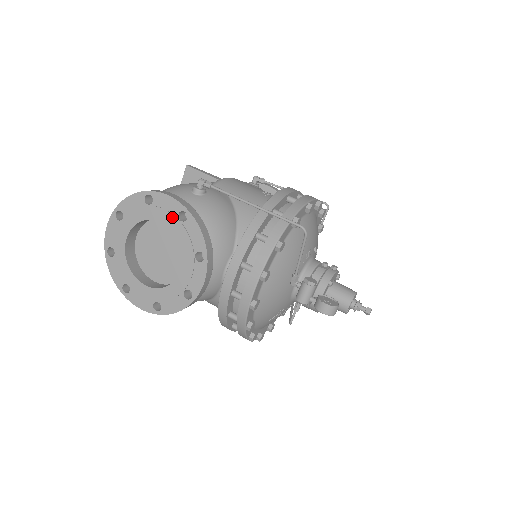
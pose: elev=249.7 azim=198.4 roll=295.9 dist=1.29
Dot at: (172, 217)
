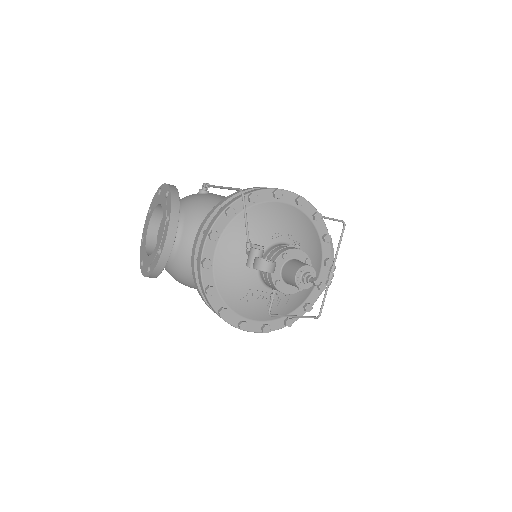
Dot at: (164, 197)
